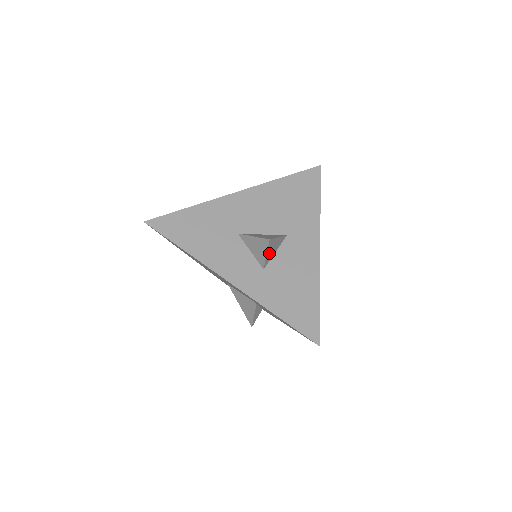
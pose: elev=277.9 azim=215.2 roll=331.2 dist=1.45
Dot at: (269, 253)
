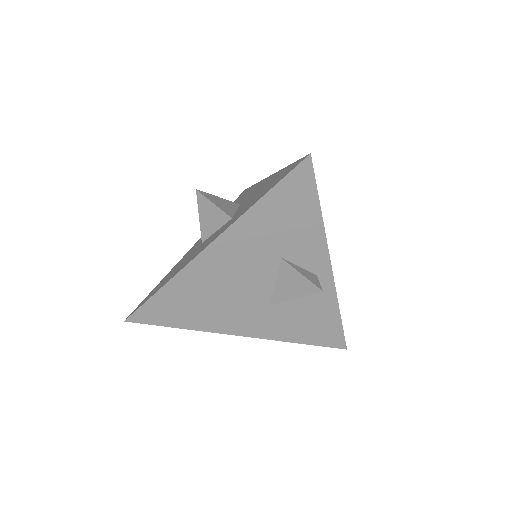
Dot at: (220, 206)
